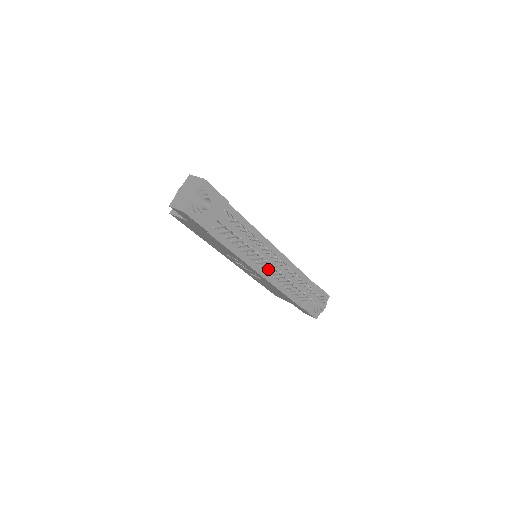
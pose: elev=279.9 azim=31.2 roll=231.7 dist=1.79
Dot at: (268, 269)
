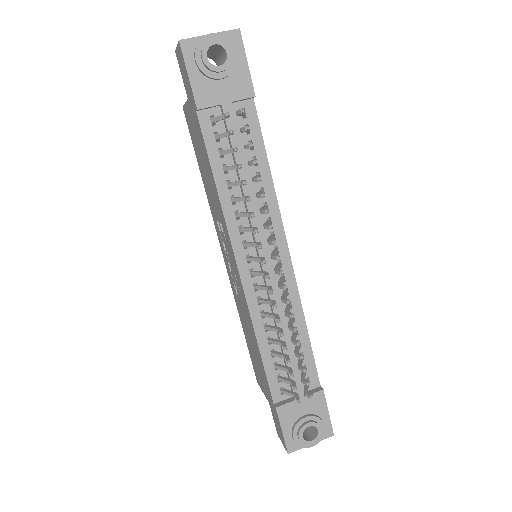
Dot at: (255, 270)
